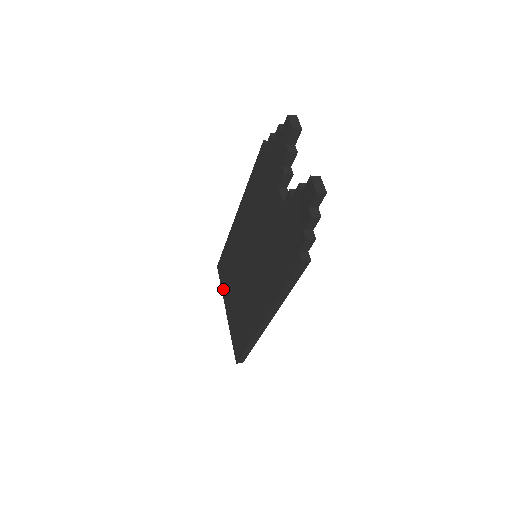
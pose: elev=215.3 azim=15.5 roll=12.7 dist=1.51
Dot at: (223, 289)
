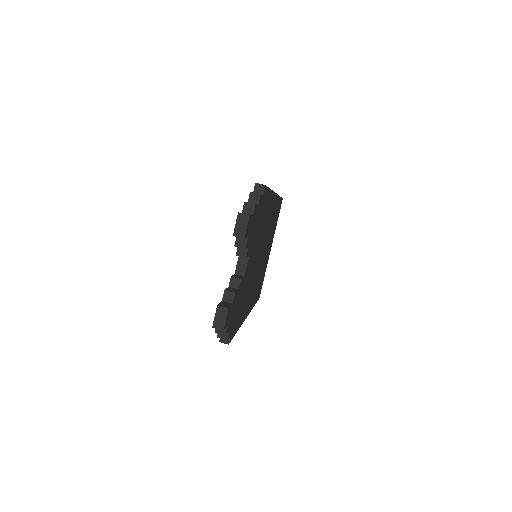
Dot at: occluded
